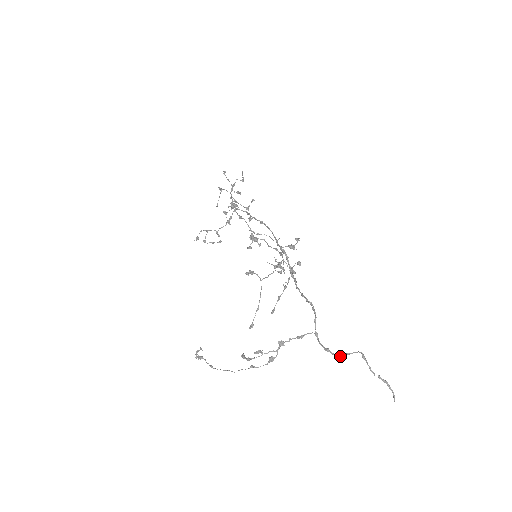
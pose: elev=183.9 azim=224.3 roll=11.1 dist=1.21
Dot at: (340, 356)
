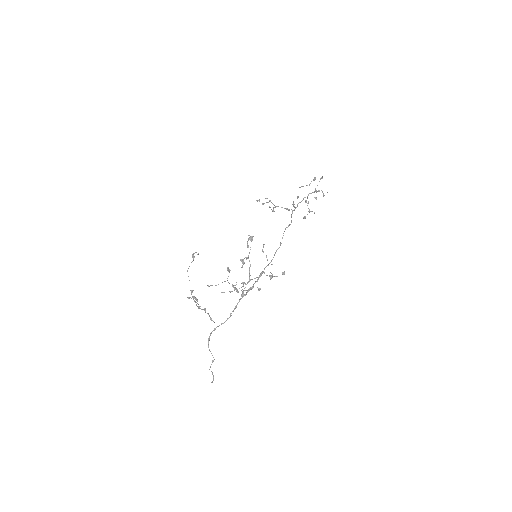
Dot at: occluded
